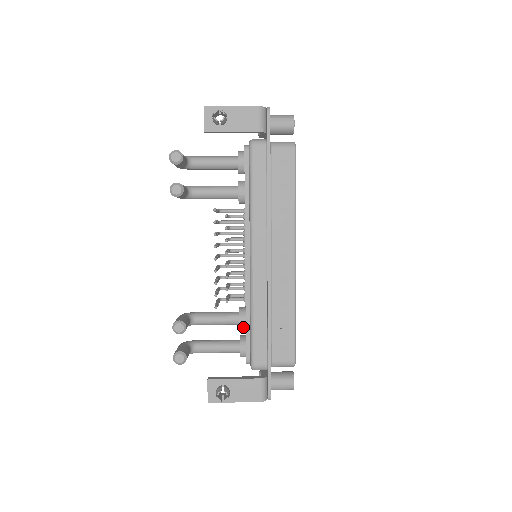
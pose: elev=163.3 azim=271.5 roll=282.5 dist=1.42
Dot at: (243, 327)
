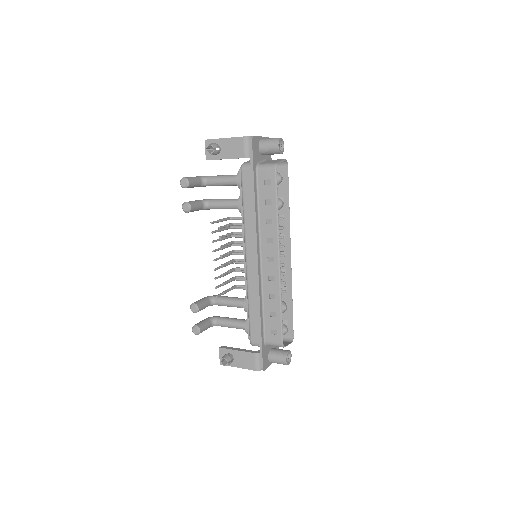
Dot at: occluded
